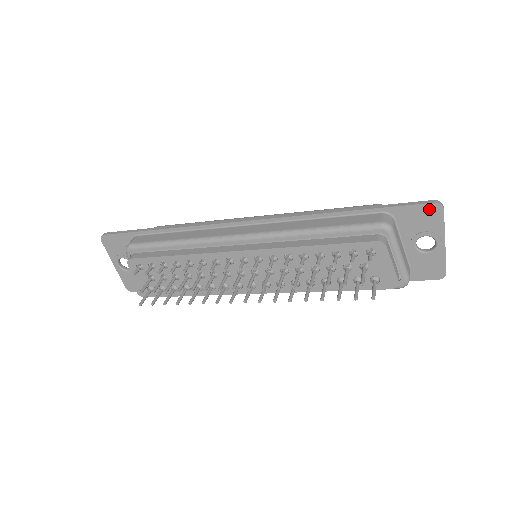
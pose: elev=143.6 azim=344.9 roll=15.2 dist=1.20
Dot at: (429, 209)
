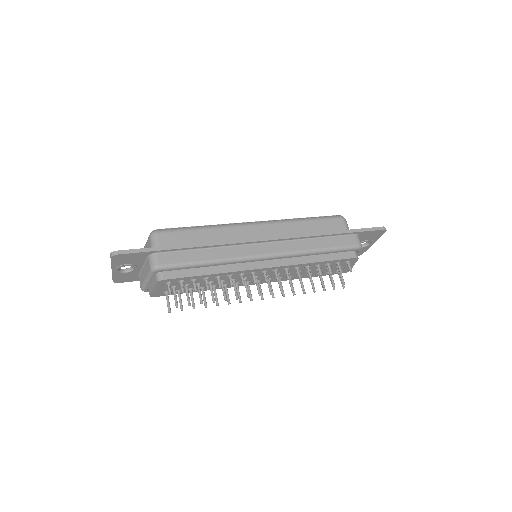
Dot at: (379, 232)
